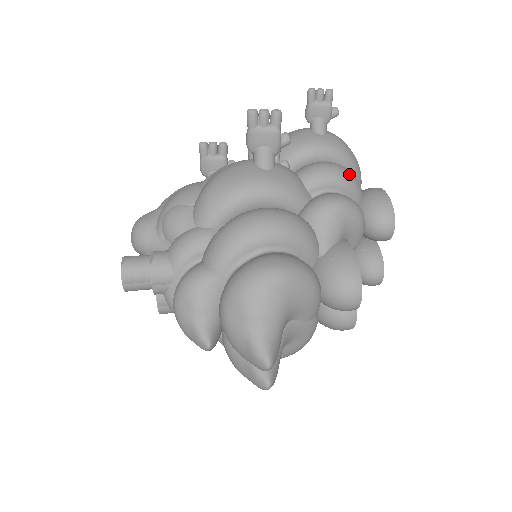
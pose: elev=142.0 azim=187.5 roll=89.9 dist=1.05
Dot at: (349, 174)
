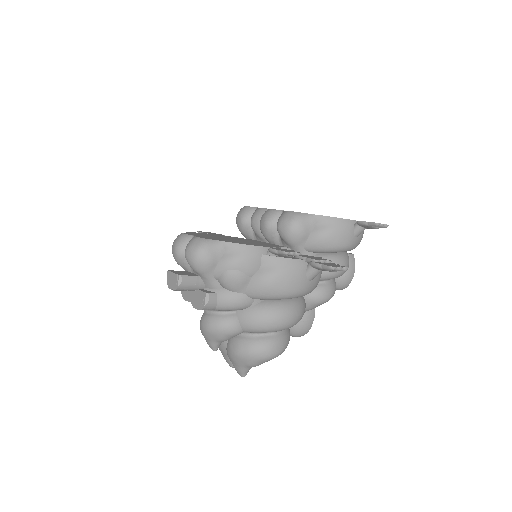
Dot at: occluded
